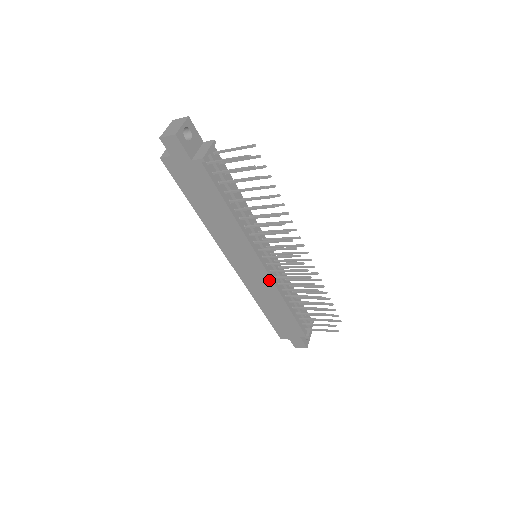
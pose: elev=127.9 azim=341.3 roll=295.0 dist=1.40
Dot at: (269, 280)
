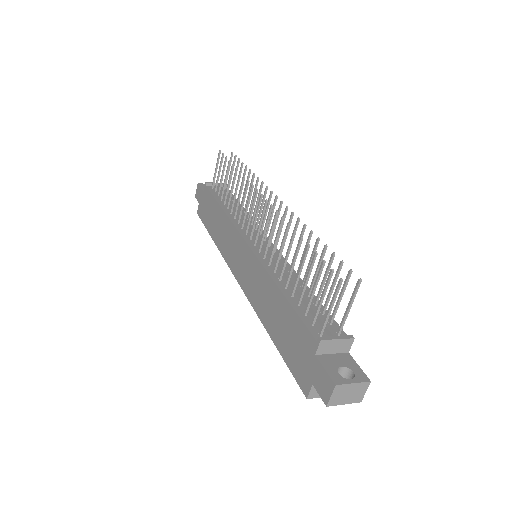
Dot at: (255, 260)
